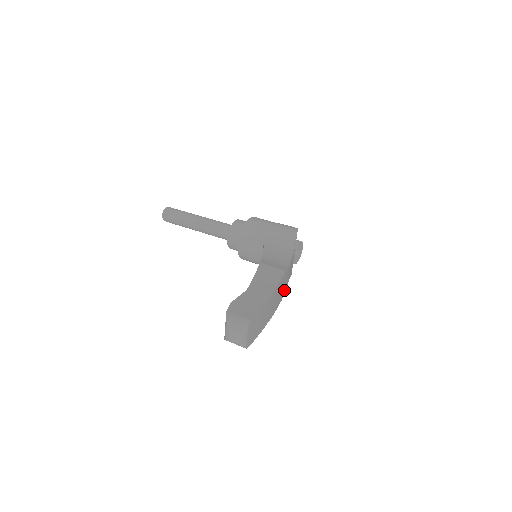
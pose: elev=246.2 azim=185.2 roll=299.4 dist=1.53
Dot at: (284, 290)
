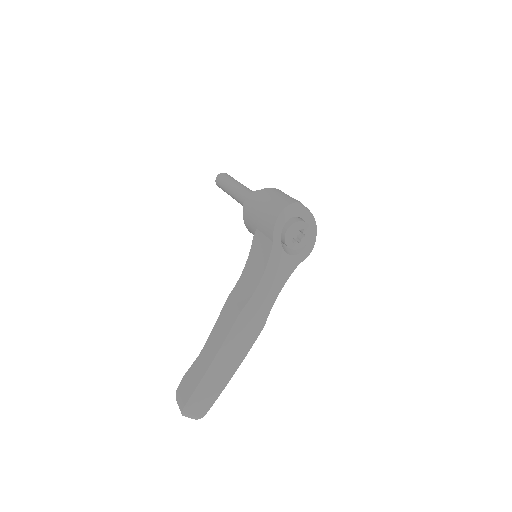
Dot at: (265, 315)
